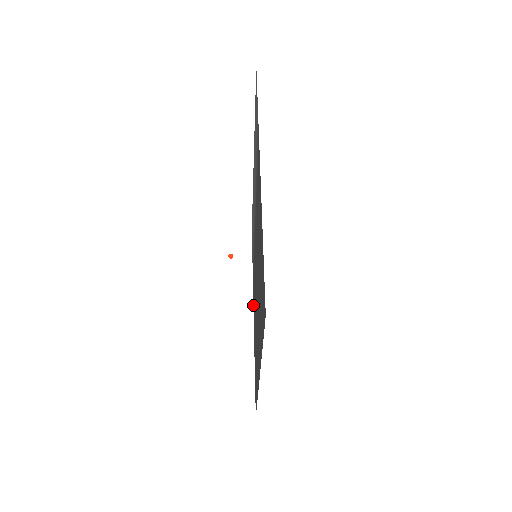
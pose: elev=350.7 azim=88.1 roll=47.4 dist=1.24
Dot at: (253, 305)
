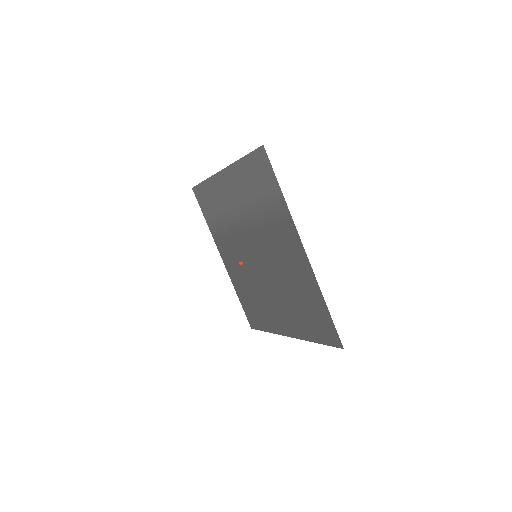
Dot at: (221, 256)
